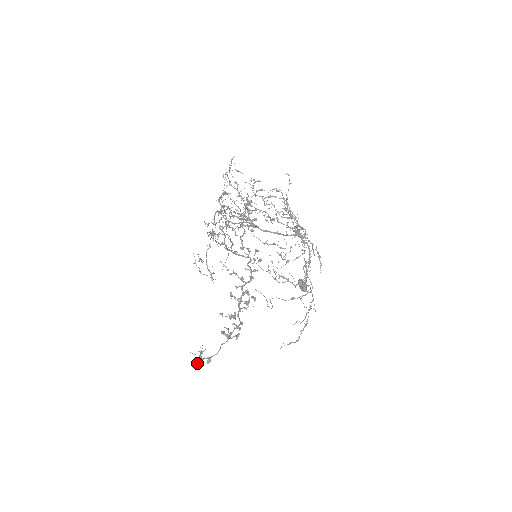
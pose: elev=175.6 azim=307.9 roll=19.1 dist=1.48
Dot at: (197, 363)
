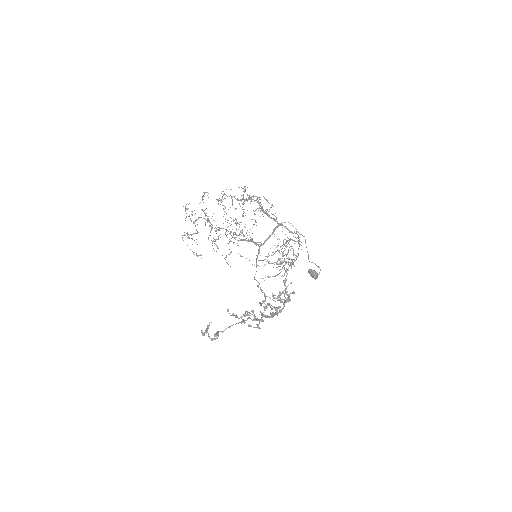
Dot at: (202, 333)
